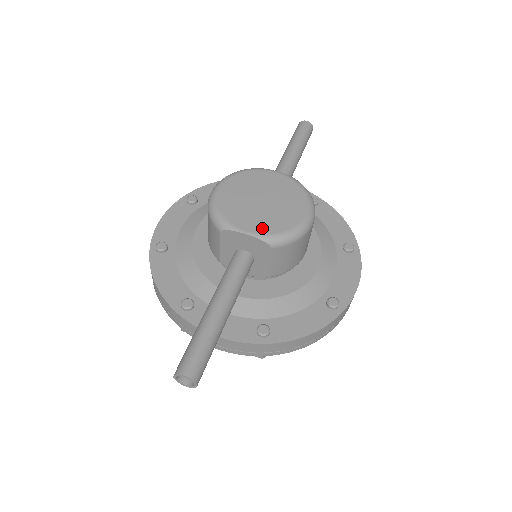
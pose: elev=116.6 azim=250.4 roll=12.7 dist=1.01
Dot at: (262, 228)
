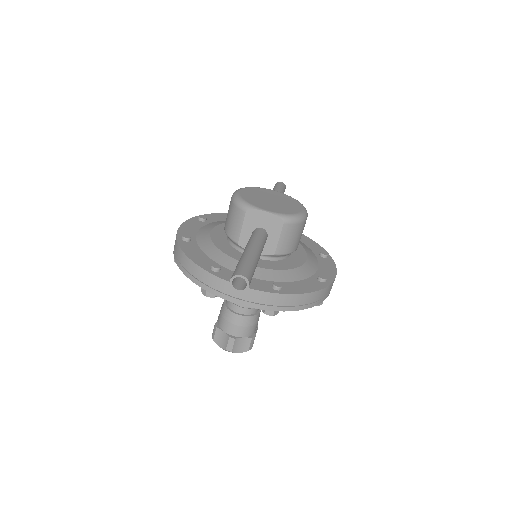
Dot at: (276, 210)
